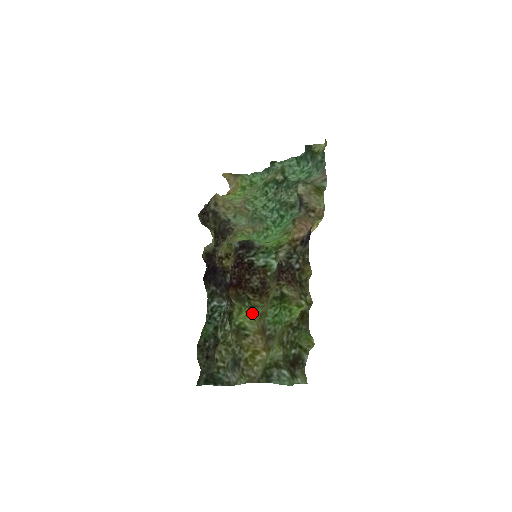
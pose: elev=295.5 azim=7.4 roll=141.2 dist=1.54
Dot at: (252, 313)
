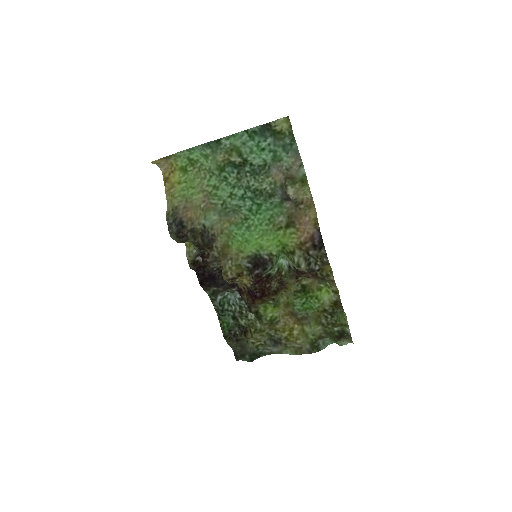
Dot at: (278, 306)
